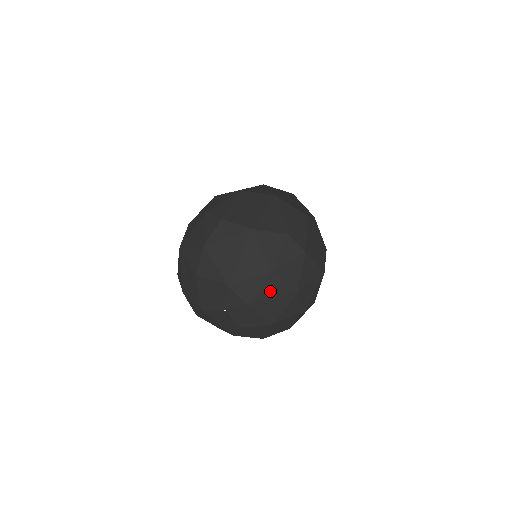
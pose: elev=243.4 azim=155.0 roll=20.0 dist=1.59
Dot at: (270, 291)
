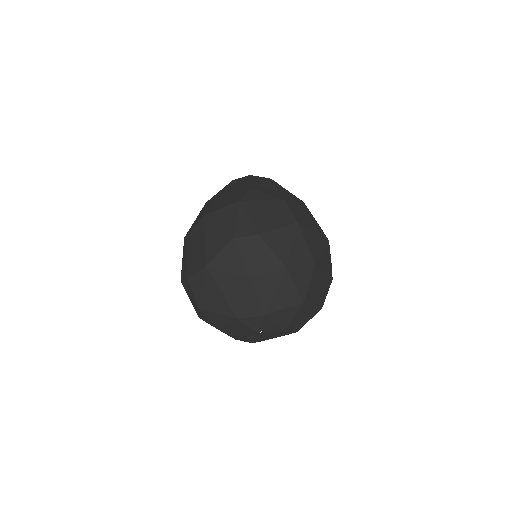
Dot at: (267, 290)
